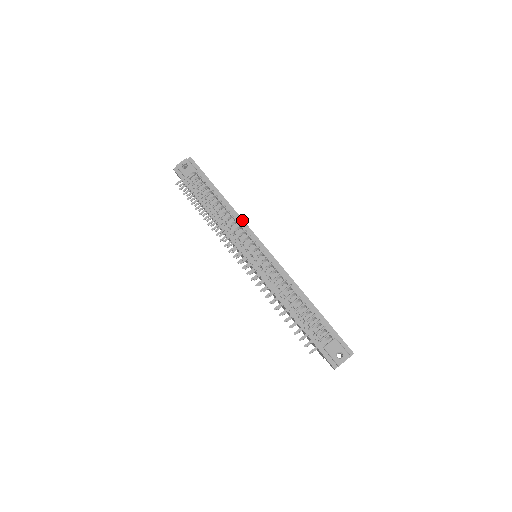
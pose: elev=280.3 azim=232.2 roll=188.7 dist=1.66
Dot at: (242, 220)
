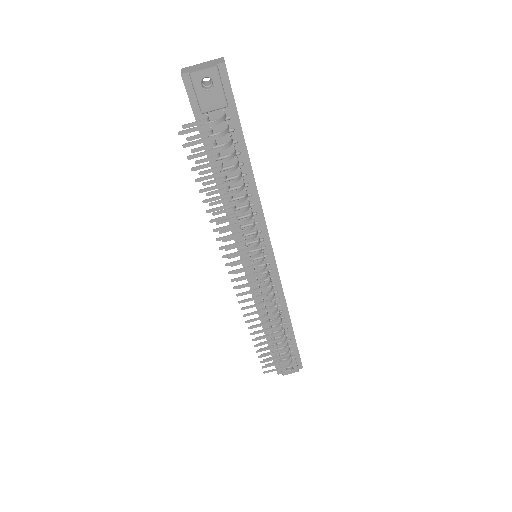
Dot at: (262, 214)
